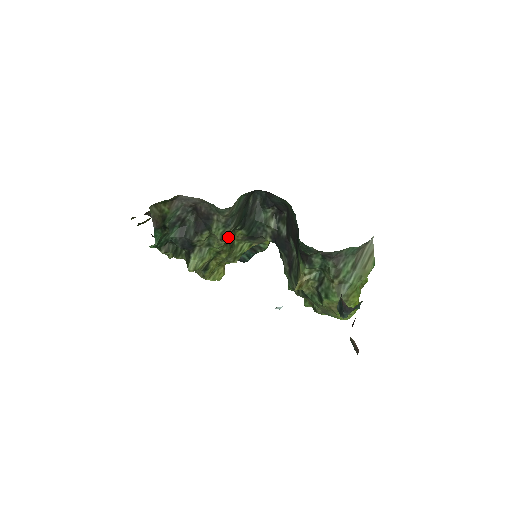
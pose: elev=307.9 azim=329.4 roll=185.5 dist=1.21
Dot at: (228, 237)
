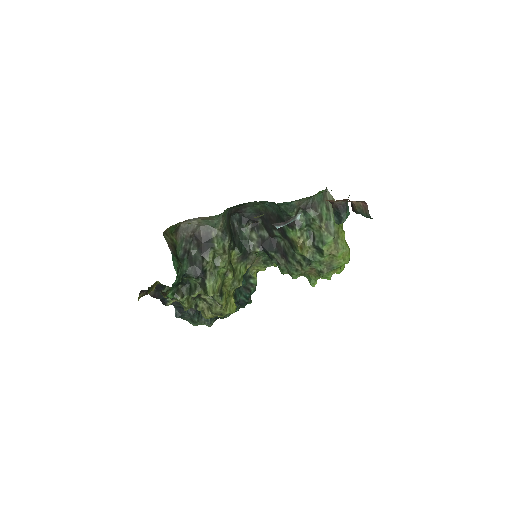
Dot at: (228, 252)
